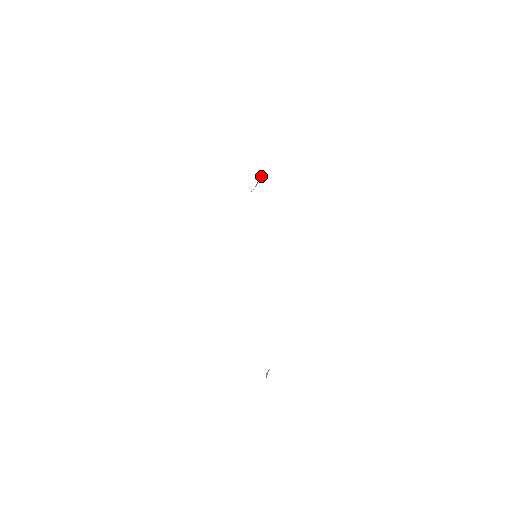
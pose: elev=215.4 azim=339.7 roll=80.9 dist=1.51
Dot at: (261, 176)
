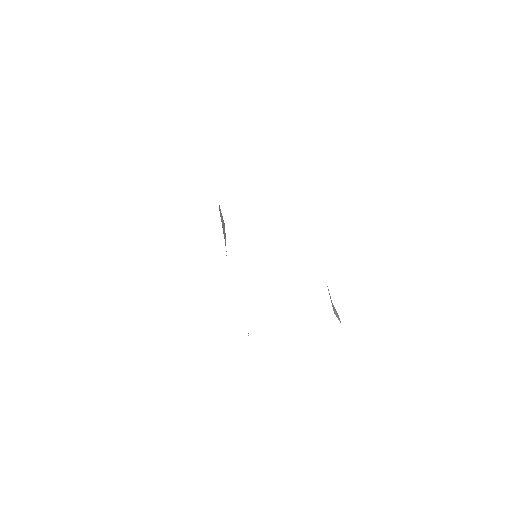
Dot at: (220, 213)
